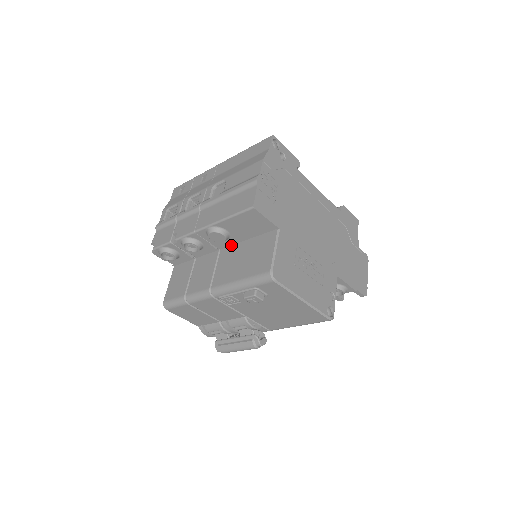
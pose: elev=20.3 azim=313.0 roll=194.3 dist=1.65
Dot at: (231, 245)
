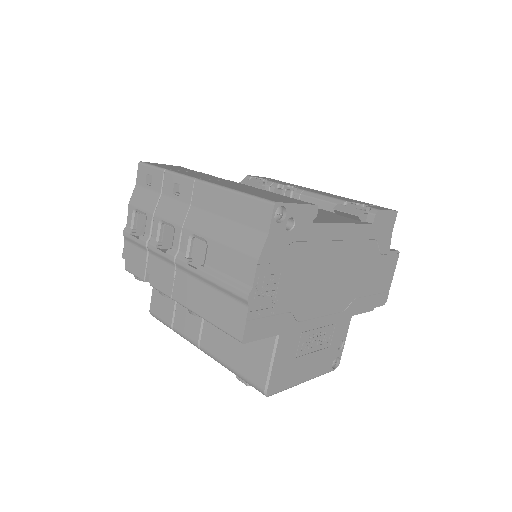
Dot at: occluded
